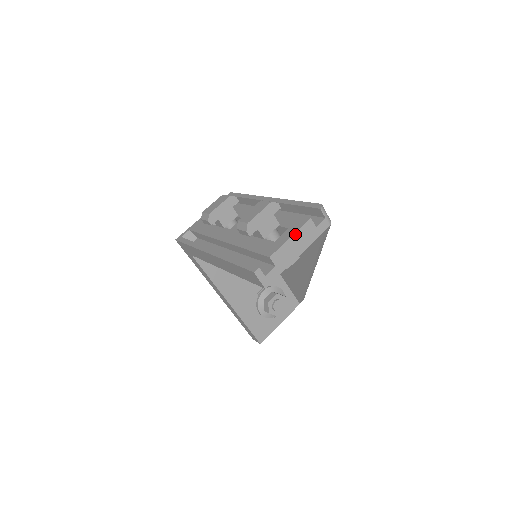
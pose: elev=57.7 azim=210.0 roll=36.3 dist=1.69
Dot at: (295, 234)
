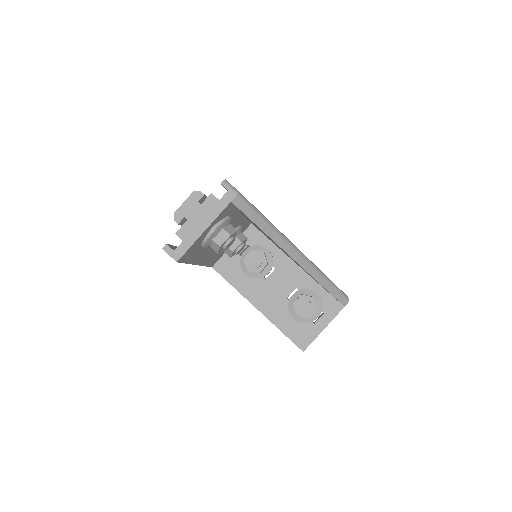
Dot at: (198, 210)
